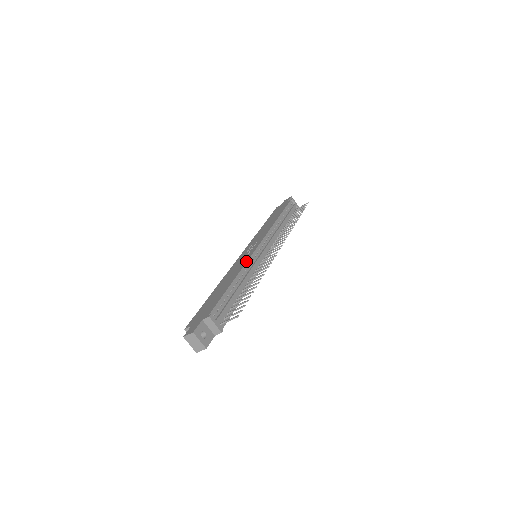
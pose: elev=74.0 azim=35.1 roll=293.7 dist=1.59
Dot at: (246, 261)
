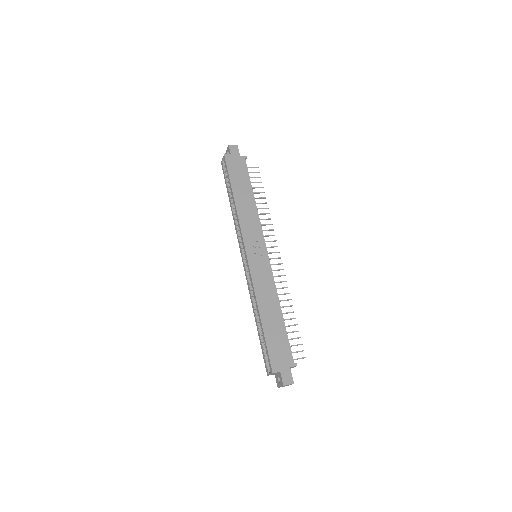
Dot at: (274, 281)
